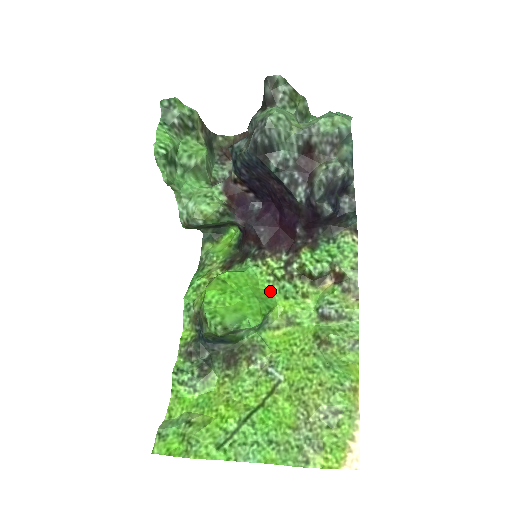
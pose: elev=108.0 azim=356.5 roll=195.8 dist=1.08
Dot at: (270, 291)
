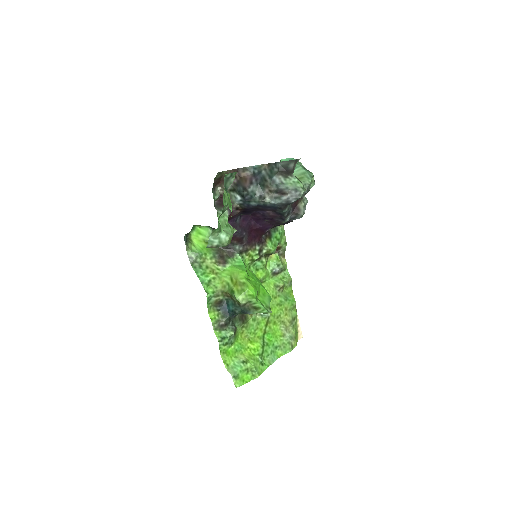
Dot at: (249, 269)
